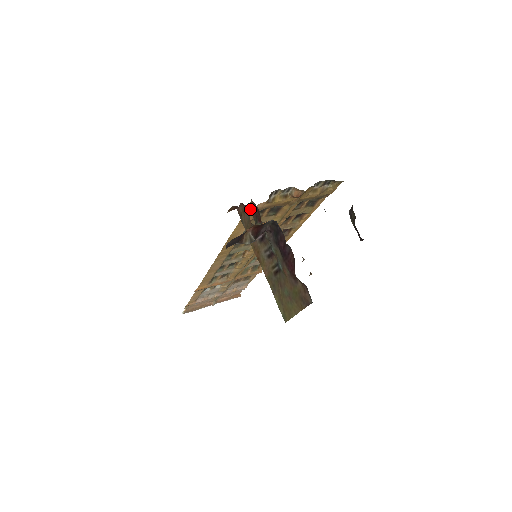
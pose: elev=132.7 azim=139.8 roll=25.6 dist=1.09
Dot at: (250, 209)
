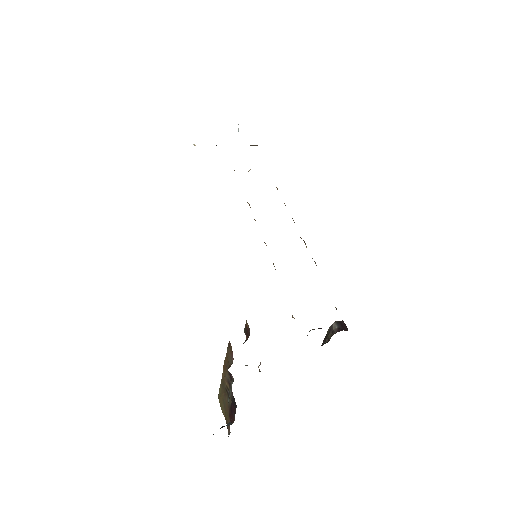
Dot at: (246, 322)
